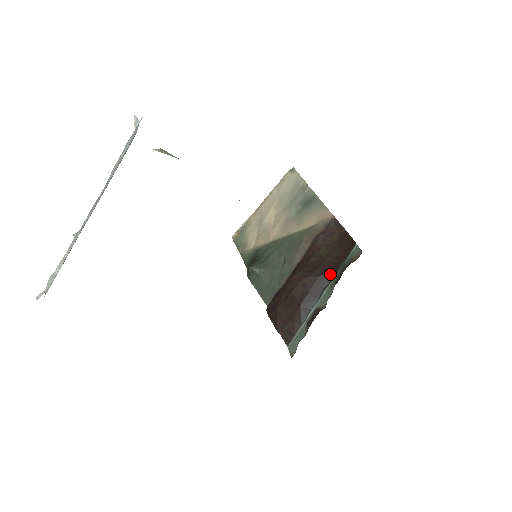
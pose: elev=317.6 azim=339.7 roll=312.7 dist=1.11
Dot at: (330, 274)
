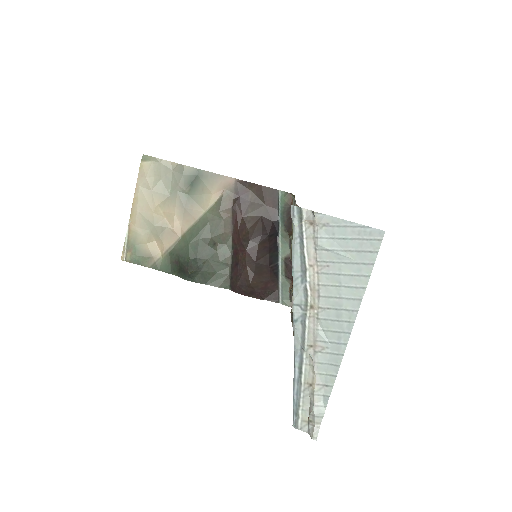
Dot at: (274, 227)
